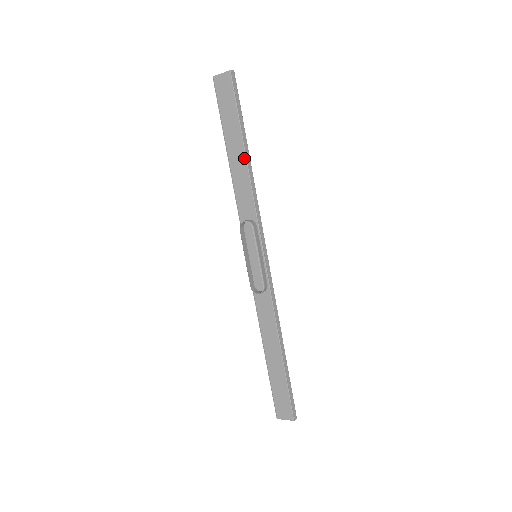
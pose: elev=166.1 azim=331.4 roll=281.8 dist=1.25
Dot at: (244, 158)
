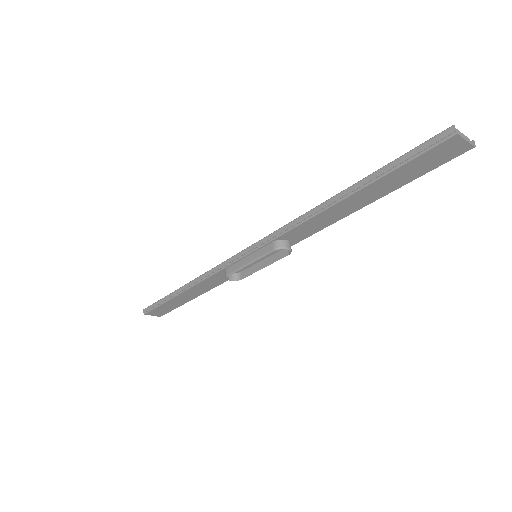
Dot at: (356, 210)
